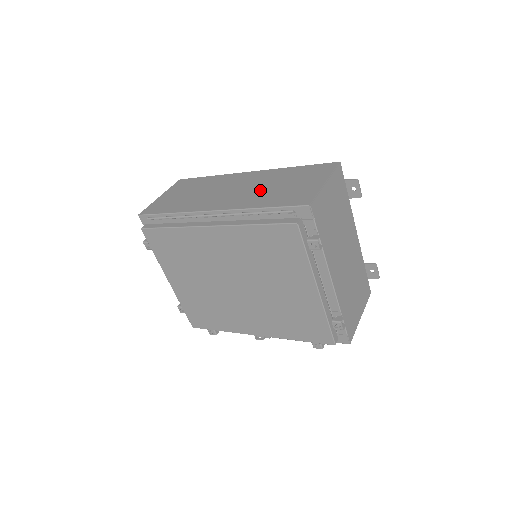
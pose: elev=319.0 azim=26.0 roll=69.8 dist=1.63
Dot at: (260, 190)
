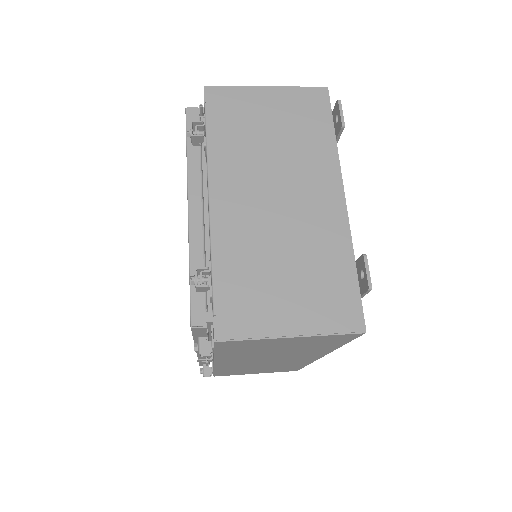
Dot at: occluded
